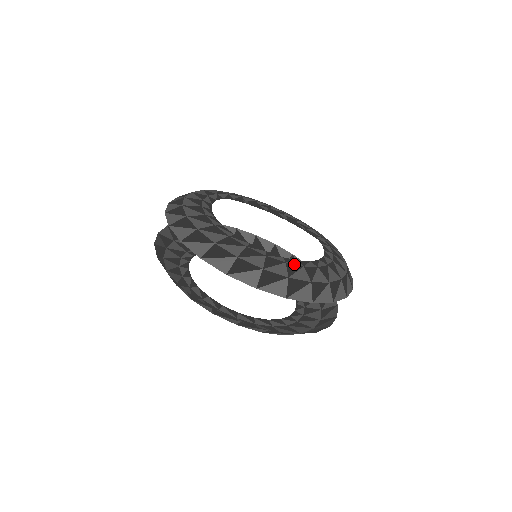
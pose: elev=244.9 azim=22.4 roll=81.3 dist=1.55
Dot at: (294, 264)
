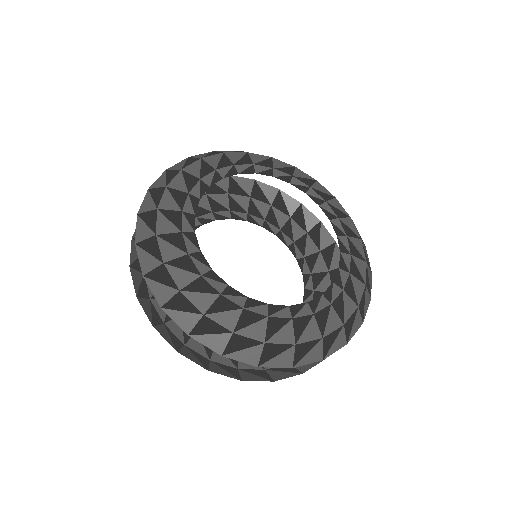
Dot at: (322, 309)
